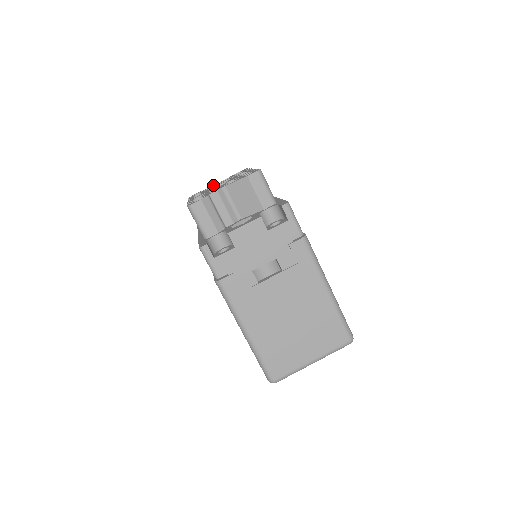
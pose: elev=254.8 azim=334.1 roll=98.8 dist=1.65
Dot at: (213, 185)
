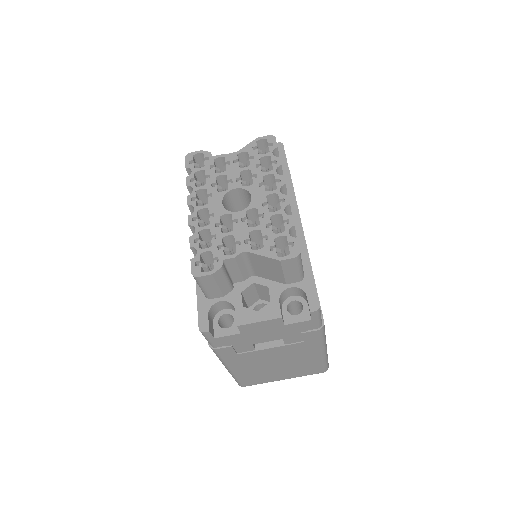
Dot at: (223, 155)
